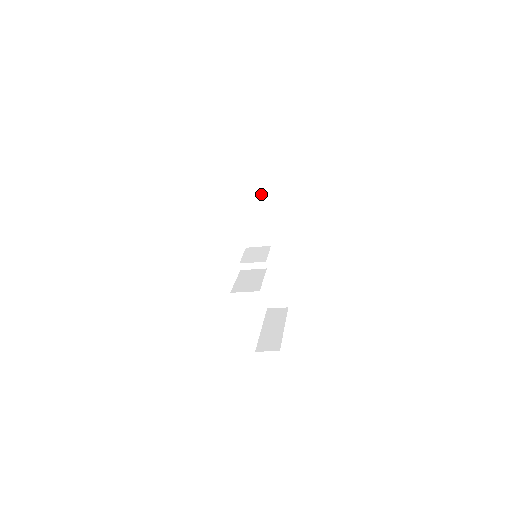
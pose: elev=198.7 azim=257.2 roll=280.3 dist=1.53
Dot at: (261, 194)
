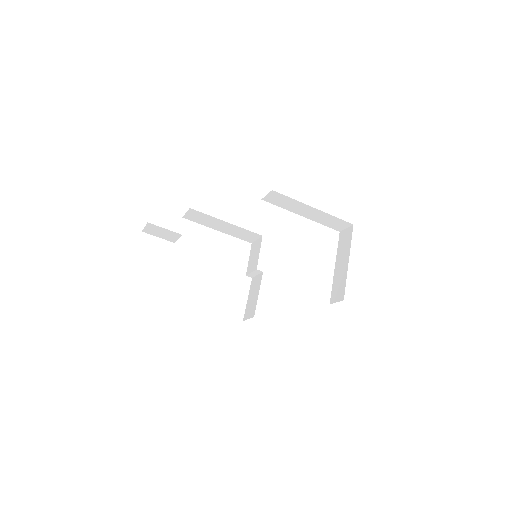
Dot at: (211, 217)
